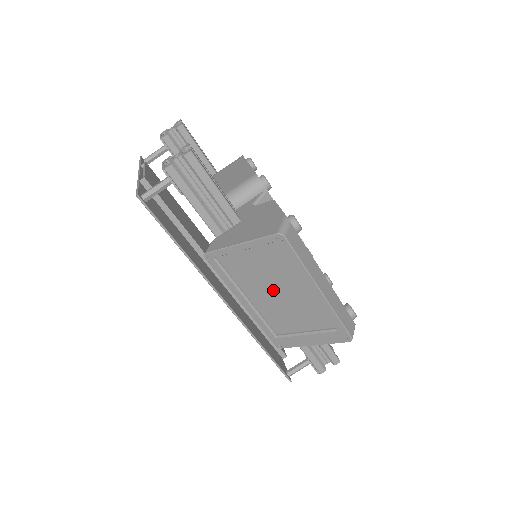
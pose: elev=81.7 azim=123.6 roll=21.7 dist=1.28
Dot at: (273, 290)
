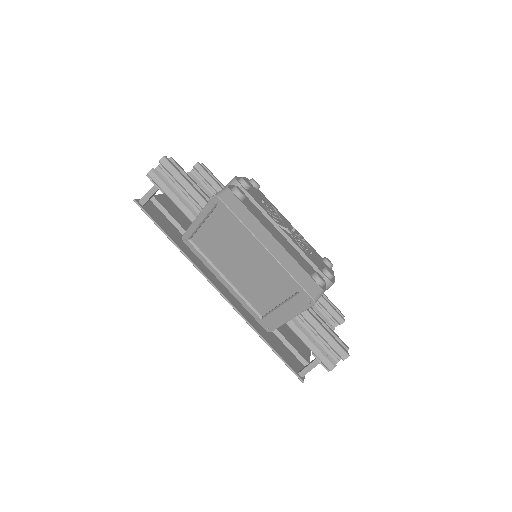
Dot at: (238, 261)
